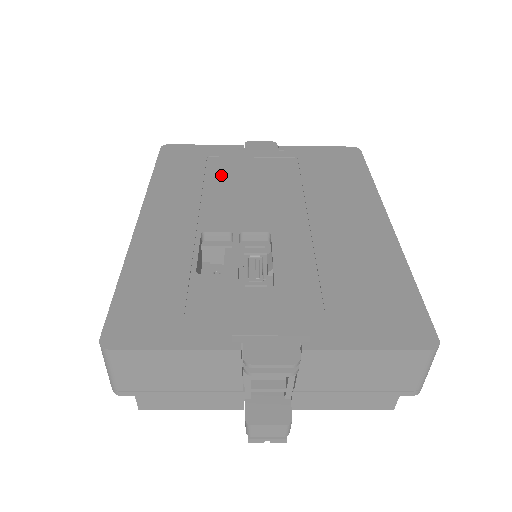
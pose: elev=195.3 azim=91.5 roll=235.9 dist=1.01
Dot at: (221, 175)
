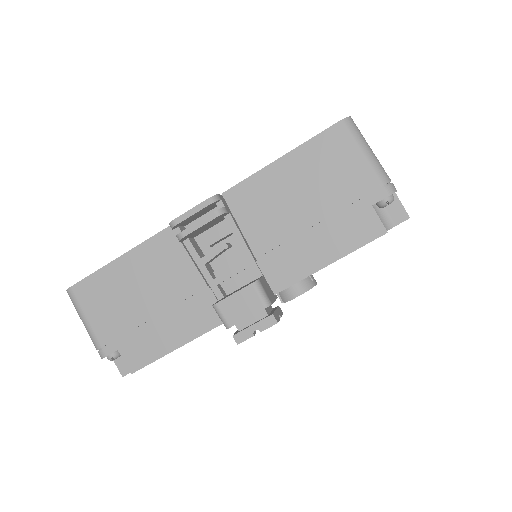
Dot at: occluded
